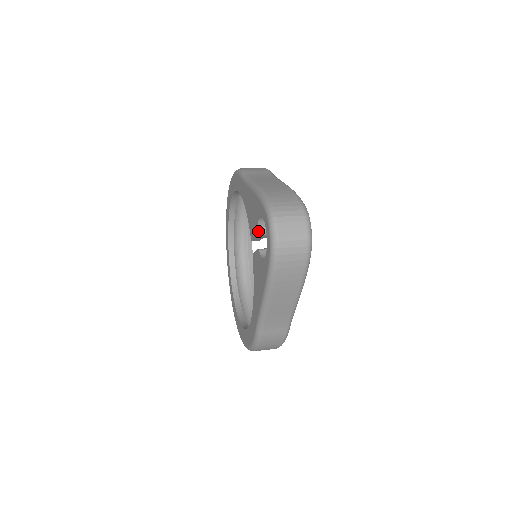
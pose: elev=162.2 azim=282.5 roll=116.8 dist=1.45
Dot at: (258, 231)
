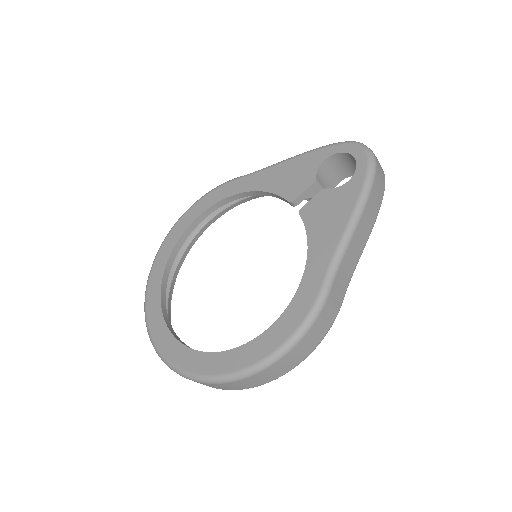
Dot at: (316, 178)
